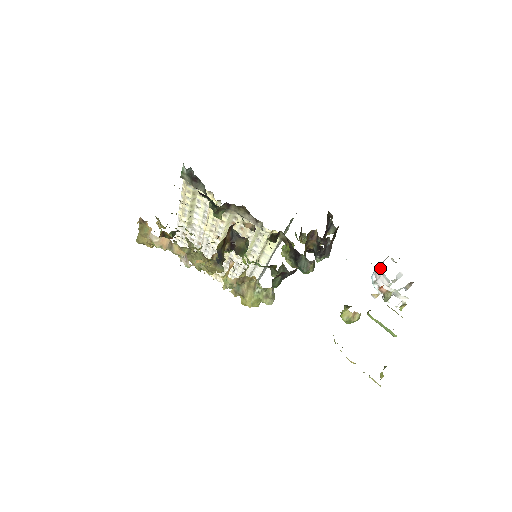
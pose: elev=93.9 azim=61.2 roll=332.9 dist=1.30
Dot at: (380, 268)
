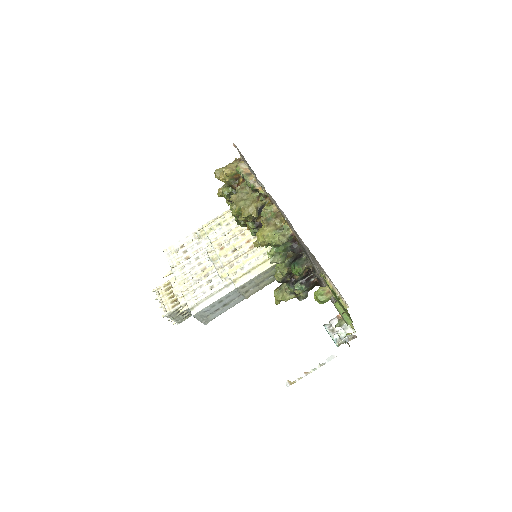
Dot at: occluded
